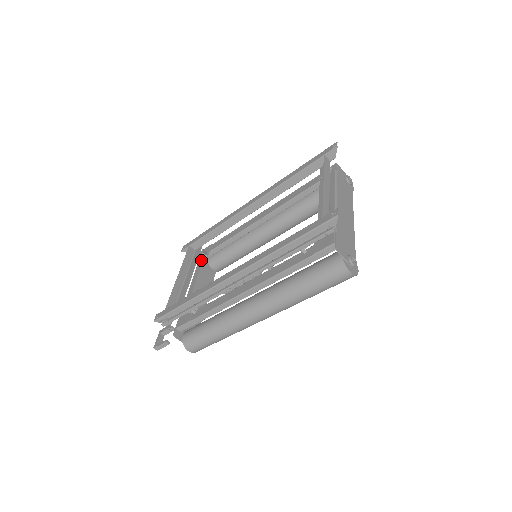
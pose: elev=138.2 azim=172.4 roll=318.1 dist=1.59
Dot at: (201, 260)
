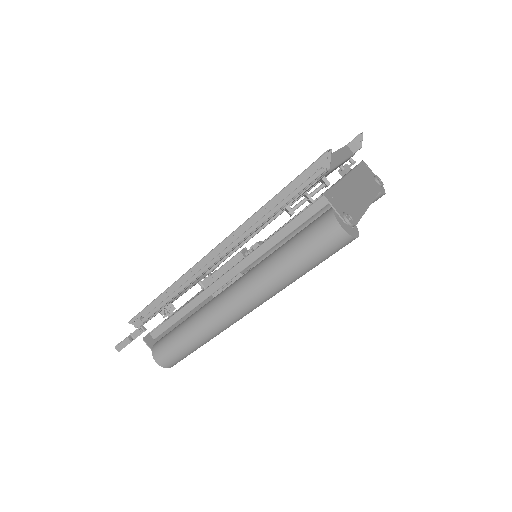
Dot at: occluded
